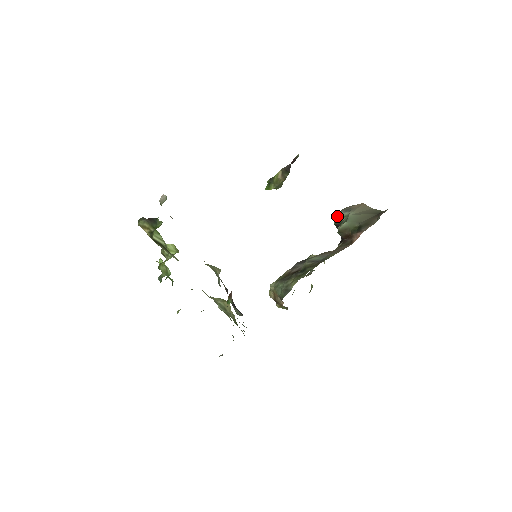
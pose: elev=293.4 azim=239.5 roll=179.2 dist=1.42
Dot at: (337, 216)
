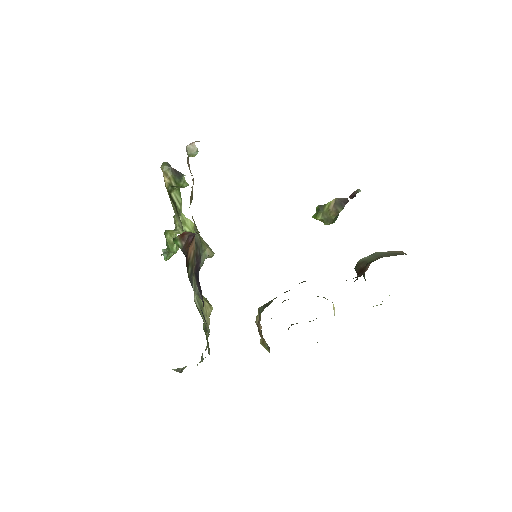
Dot at: occluded
